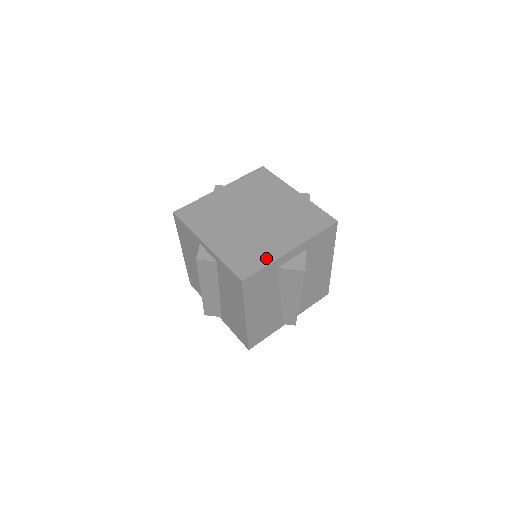
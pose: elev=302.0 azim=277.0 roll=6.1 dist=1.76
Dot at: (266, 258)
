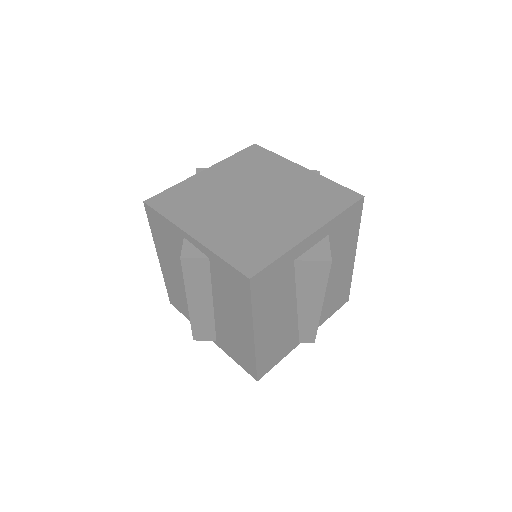
Dot at: (279, 247)
